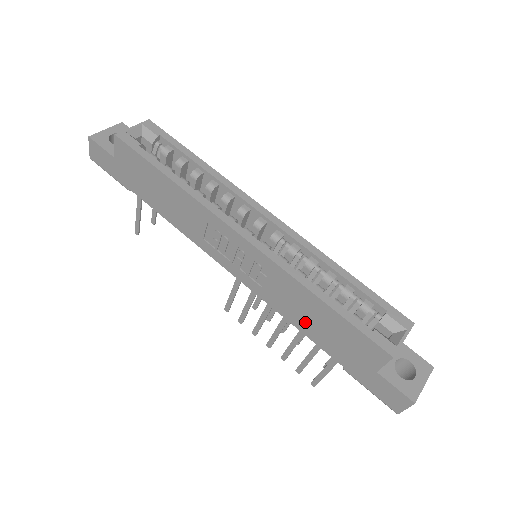
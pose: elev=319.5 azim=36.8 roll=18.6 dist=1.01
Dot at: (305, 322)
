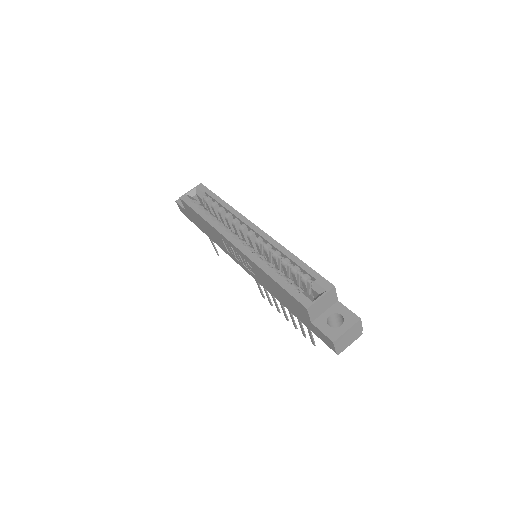
Dot at: (276, 295)
